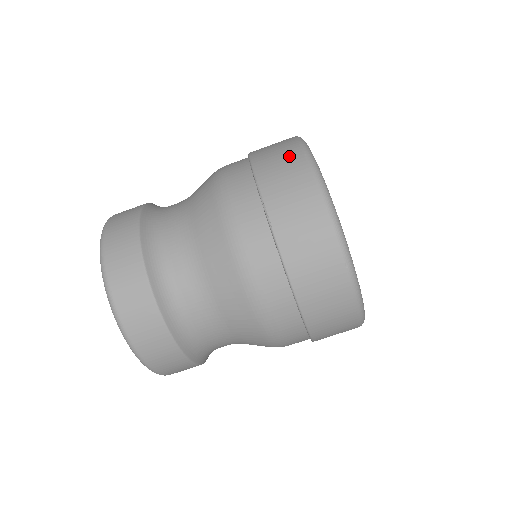
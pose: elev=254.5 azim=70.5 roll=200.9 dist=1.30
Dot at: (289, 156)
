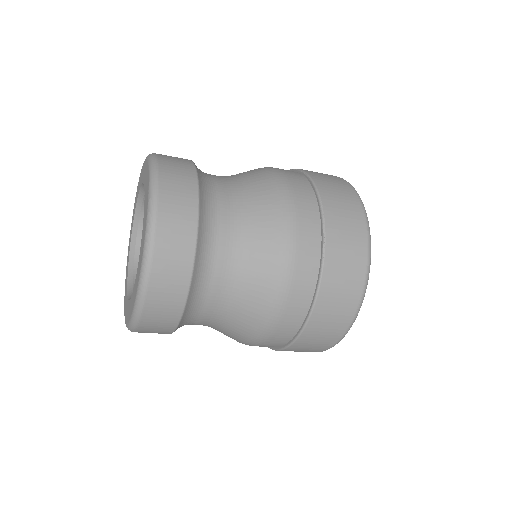
Dot at: (350, 200)
